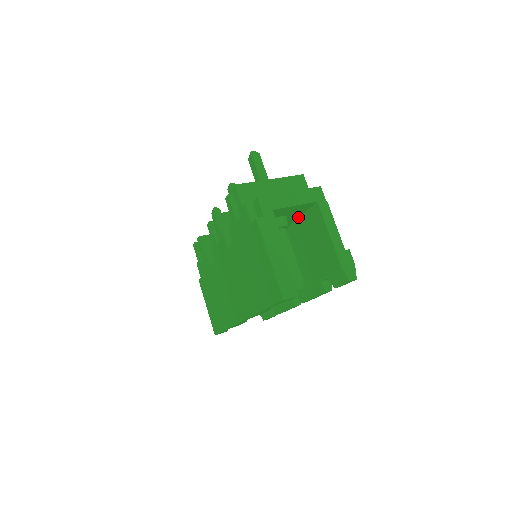
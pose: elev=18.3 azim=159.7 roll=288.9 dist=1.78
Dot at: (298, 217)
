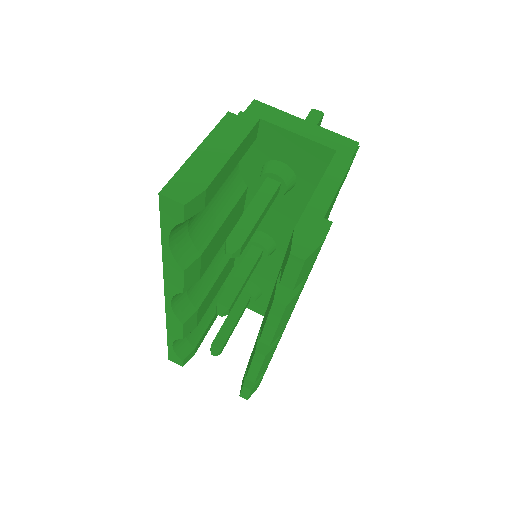
Dot at: occluded
